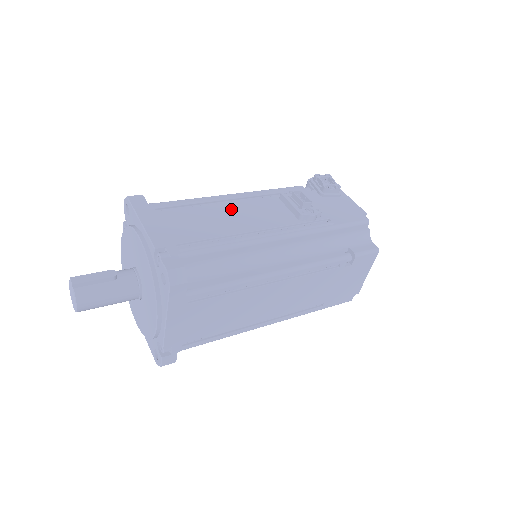
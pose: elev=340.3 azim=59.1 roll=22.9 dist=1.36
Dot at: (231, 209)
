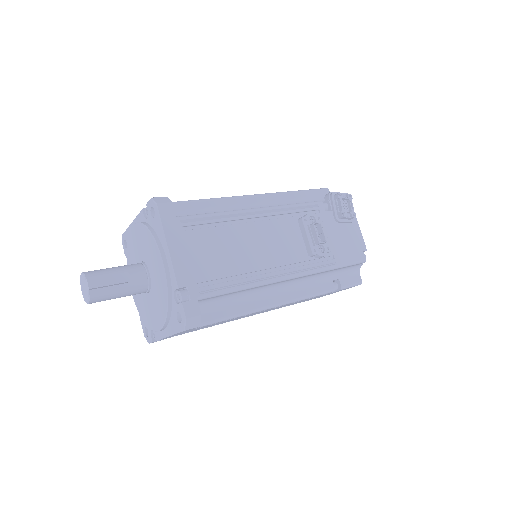
Dot at: (252, 234)
